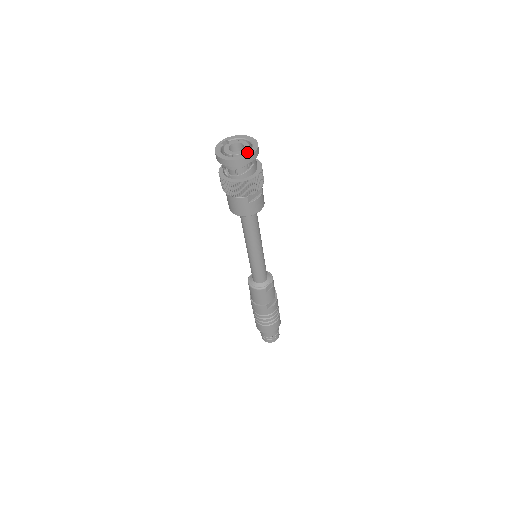
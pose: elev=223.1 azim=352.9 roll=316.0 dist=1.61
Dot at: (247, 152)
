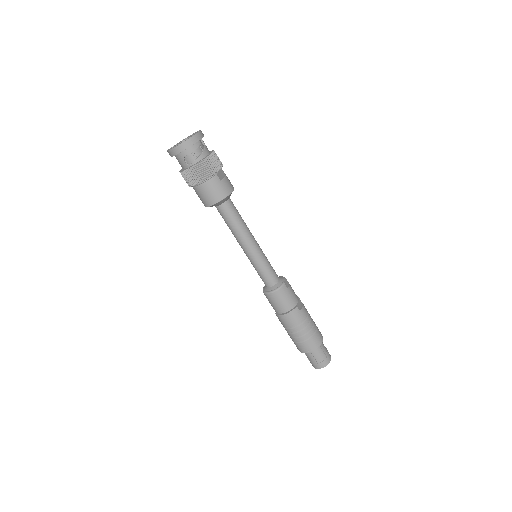
Dot at: occluded
